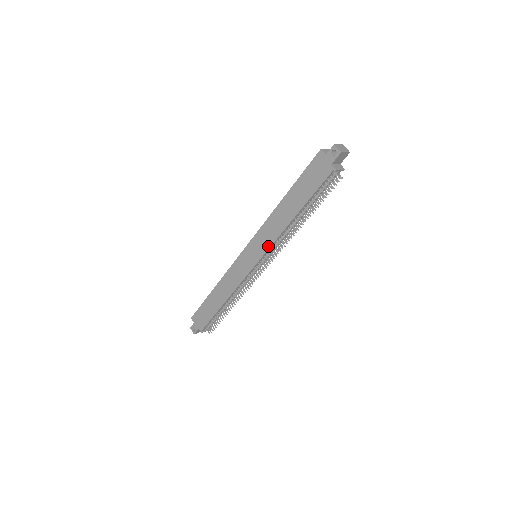
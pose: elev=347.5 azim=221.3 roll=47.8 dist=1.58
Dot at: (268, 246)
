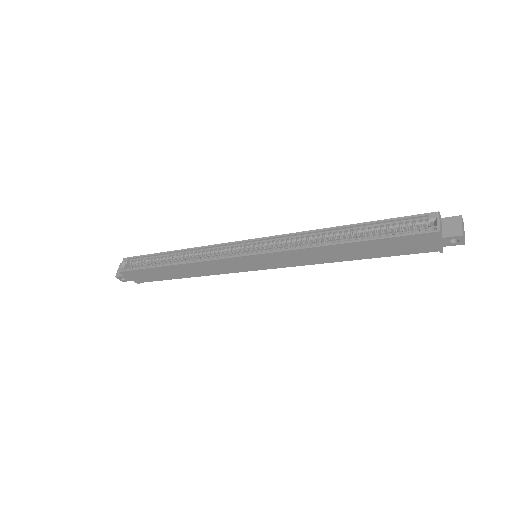
Dot at: (289, 266)
